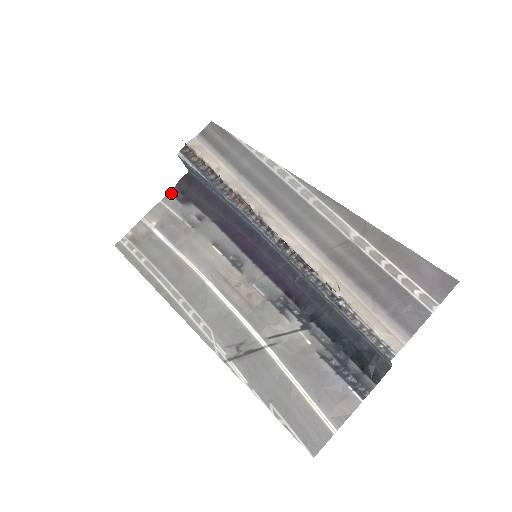
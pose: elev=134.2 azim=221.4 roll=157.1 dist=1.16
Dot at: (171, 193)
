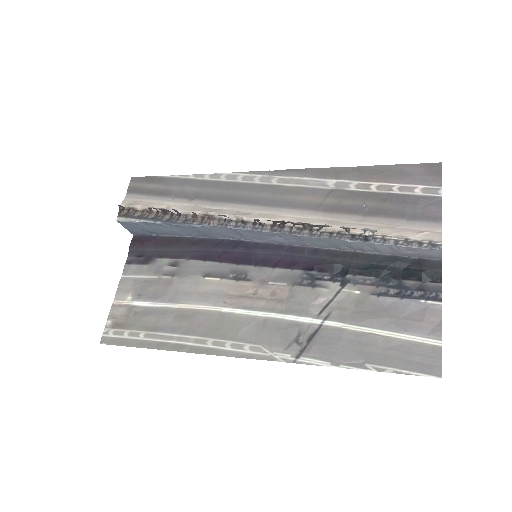
Dot at: (128, 263)
